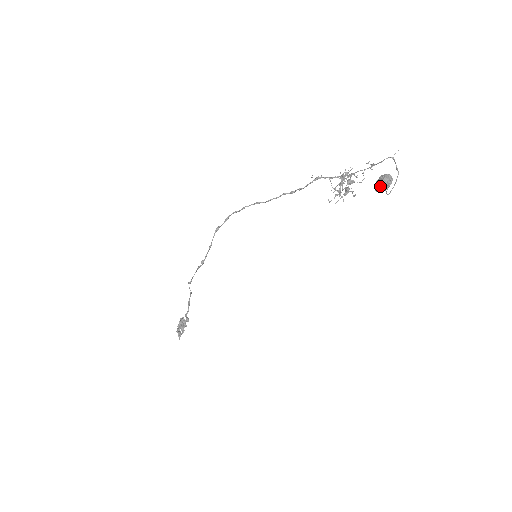
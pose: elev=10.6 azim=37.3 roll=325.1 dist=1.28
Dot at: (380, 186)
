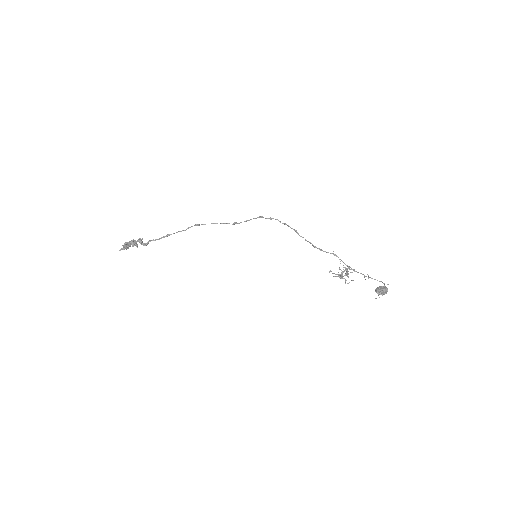
Dot at: (383, 290)
